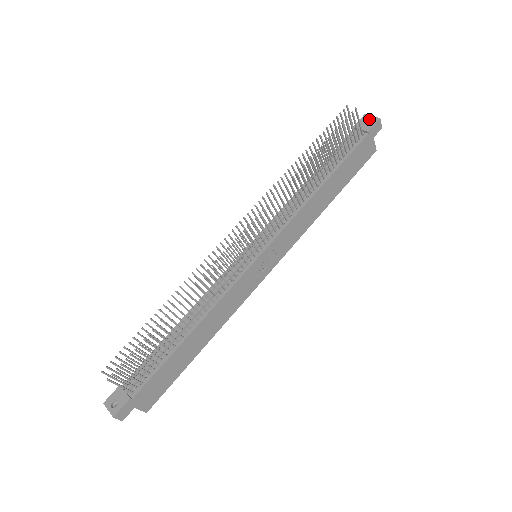
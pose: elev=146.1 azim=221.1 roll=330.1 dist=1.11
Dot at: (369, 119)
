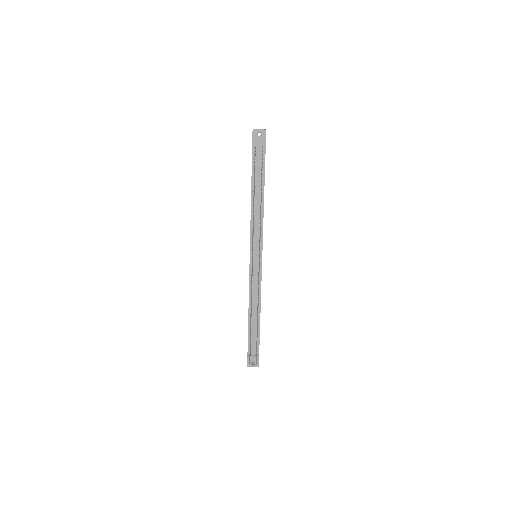
Dot at: (258, 132)
